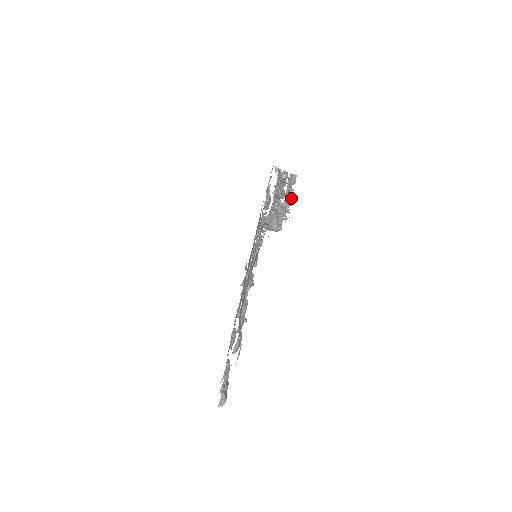
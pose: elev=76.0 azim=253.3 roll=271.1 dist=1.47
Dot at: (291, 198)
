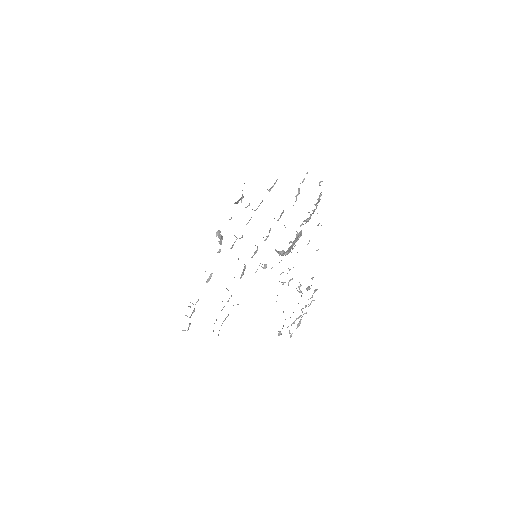
Dot at: (300, 323)
